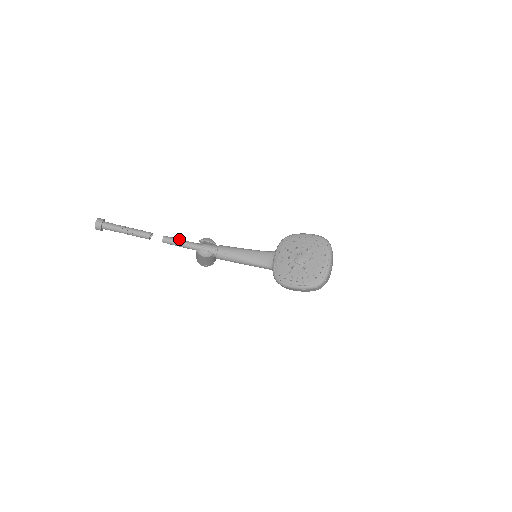
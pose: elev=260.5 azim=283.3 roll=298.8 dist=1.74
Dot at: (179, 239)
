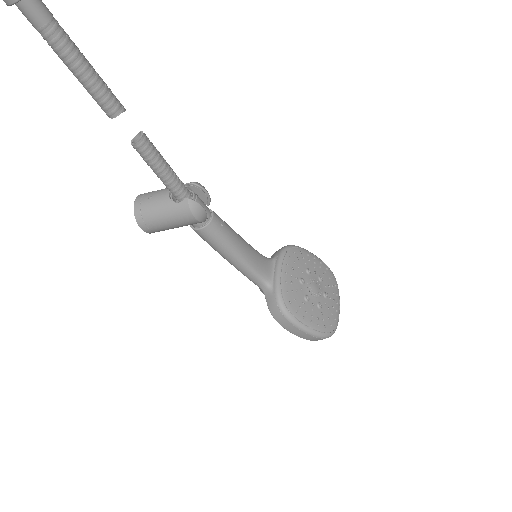
Dot at: occluded
